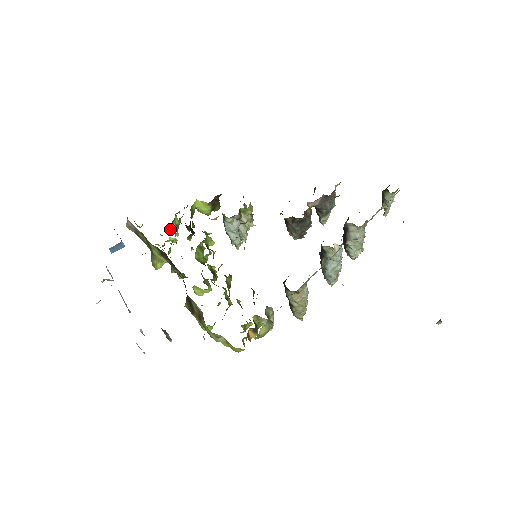
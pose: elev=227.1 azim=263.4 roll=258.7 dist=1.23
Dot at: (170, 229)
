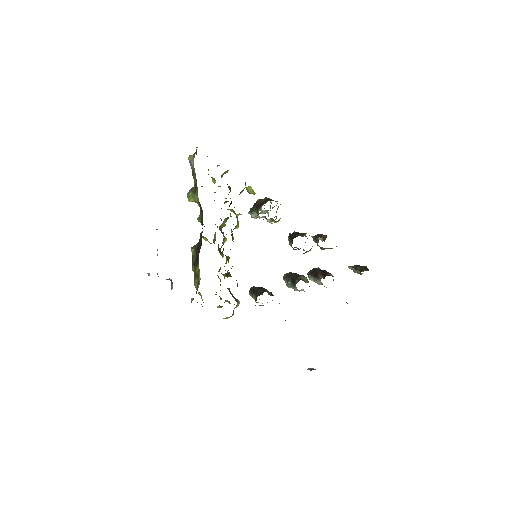
Dot at: (217, 165)
